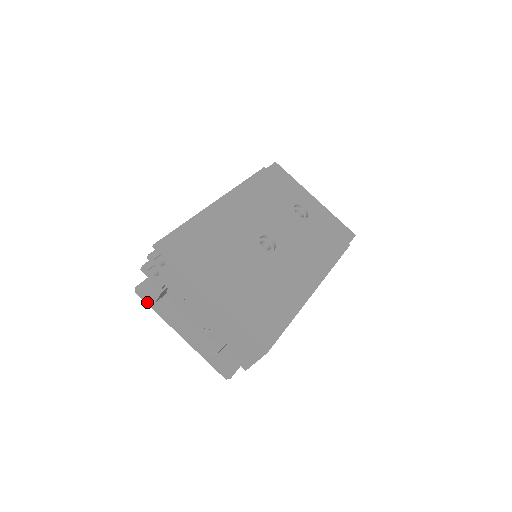
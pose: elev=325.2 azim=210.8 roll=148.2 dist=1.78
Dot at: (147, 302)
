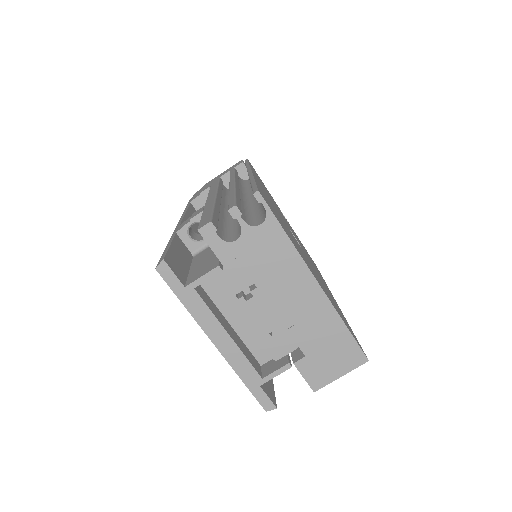
Dot at: (174, 287)
